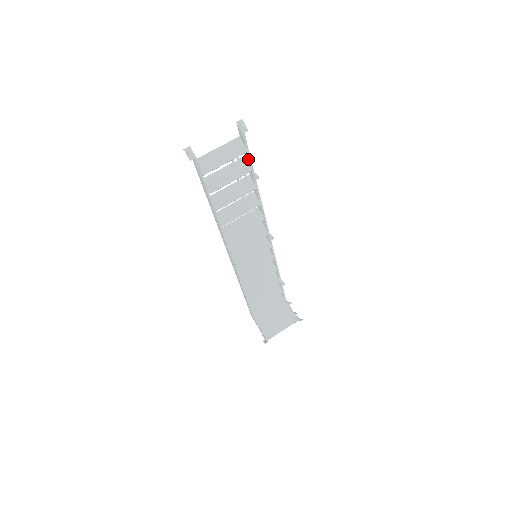
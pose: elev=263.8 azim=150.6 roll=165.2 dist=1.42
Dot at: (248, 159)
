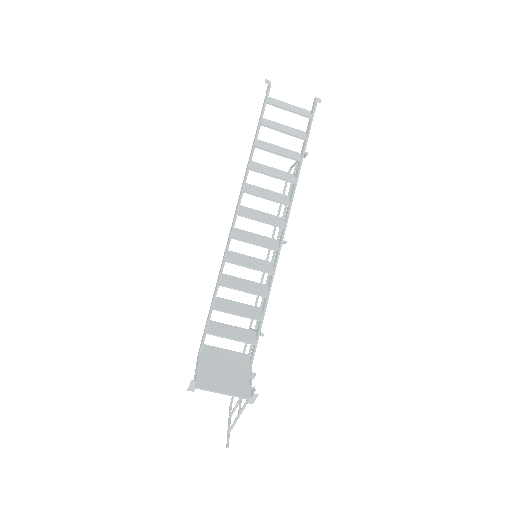
Dot at: (308, 129)
